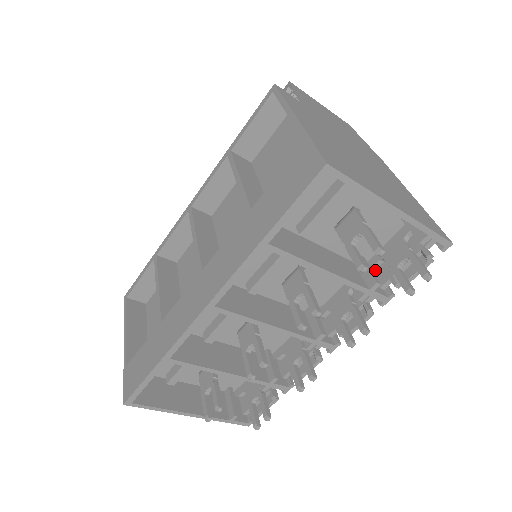
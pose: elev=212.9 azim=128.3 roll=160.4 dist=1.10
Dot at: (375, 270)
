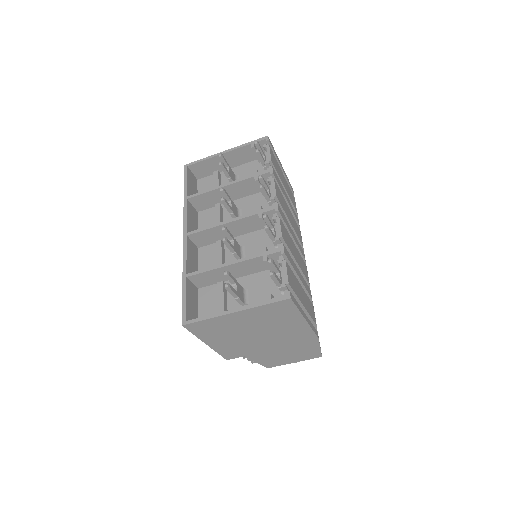
Dot at: occluded
